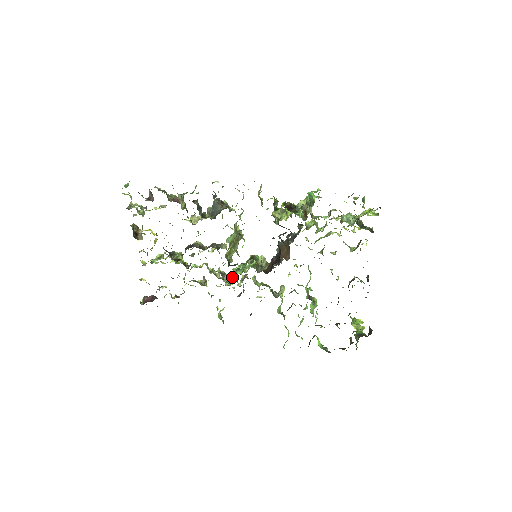
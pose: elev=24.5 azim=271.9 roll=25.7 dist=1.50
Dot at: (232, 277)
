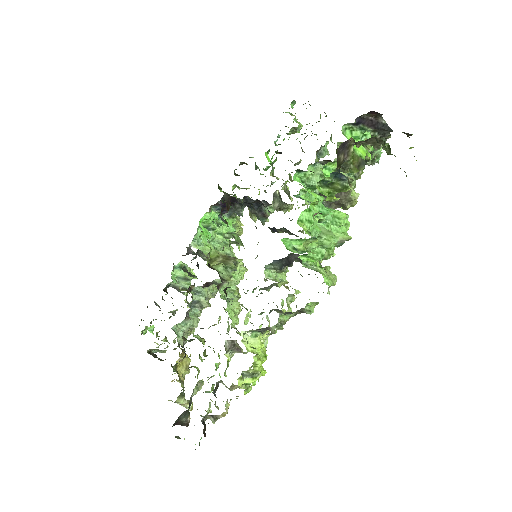
Dot at: occluded
